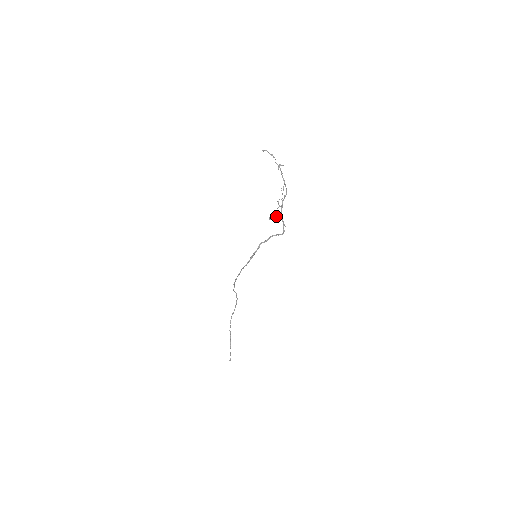
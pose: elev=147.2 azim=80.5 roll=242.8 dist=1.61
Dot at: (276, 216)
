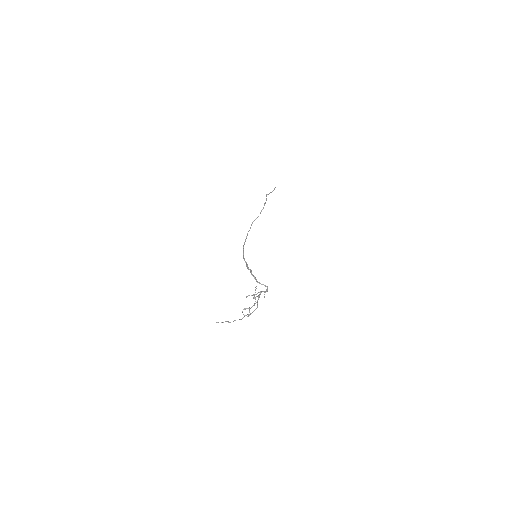
Dot at: (255, 294)
